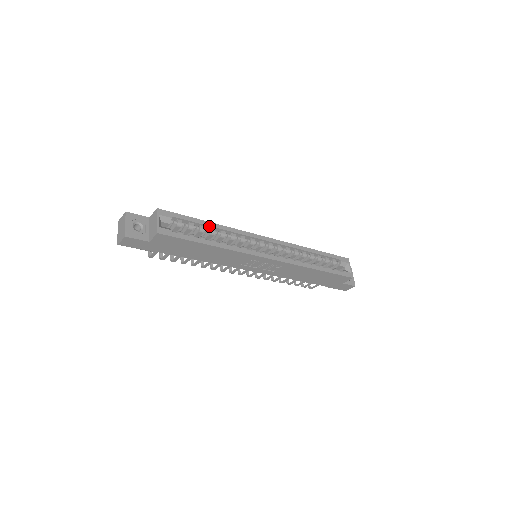
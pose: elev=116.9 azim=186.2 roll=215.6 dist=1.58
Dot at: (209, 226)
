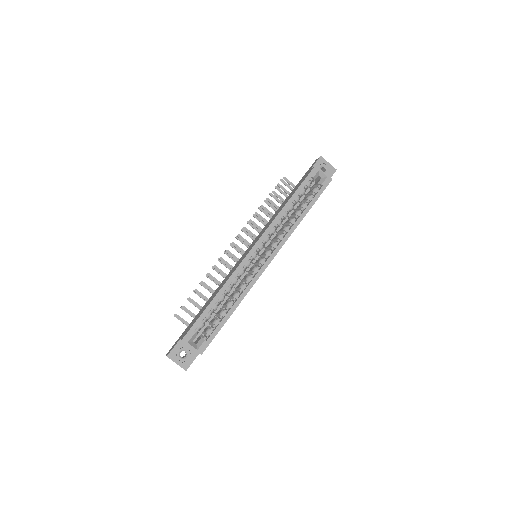
Dot at: (217, 301)
